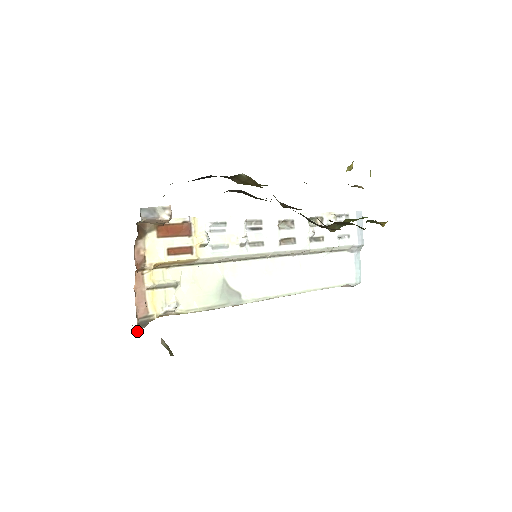
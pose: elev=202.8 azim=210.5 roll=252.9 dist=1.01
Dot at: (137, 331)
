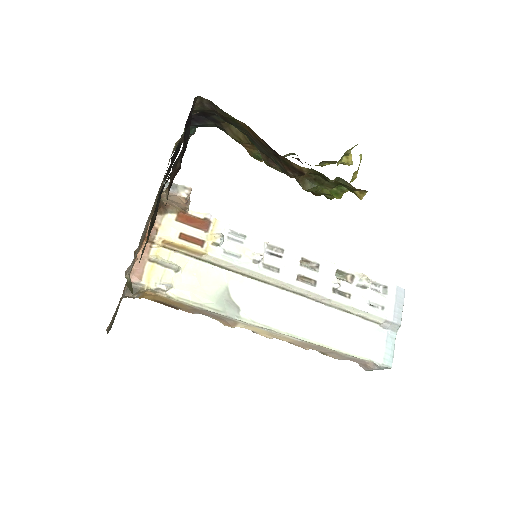
Dot at: (124, 294)
